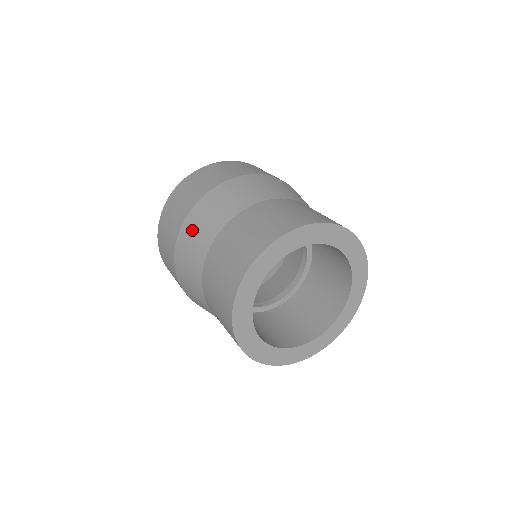
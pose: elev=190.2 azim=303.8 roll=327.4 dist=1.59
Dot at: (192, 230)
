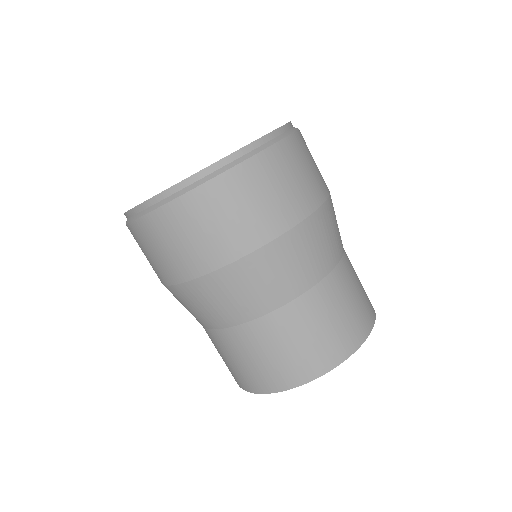
Dot at: (200, 299)
